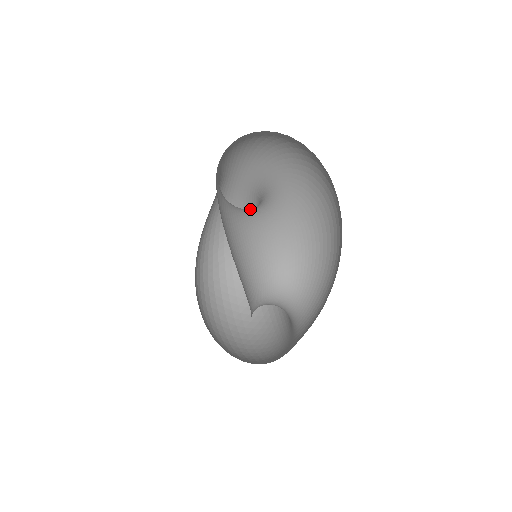
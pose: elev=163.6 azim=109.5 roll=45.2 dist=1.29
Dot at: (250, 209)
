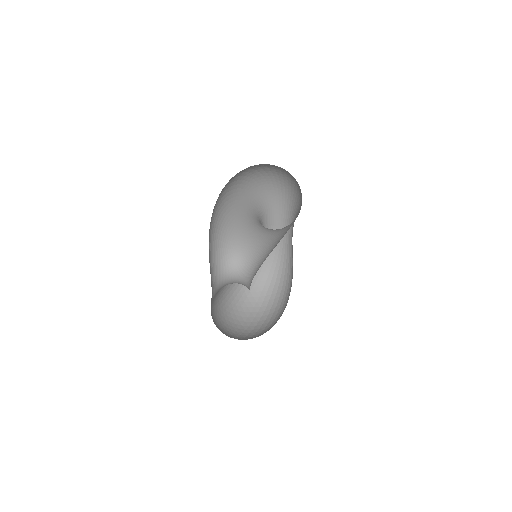
Dot at: occluded
